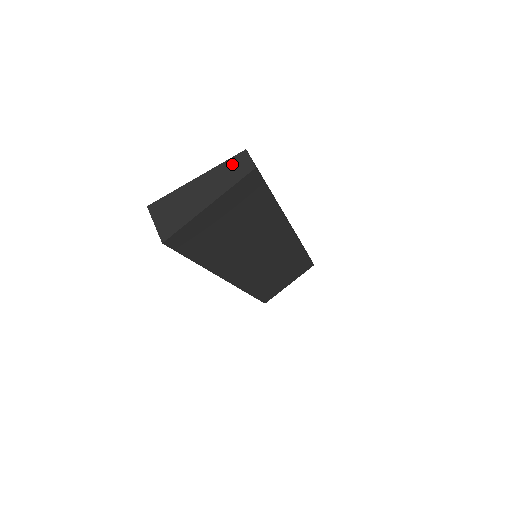
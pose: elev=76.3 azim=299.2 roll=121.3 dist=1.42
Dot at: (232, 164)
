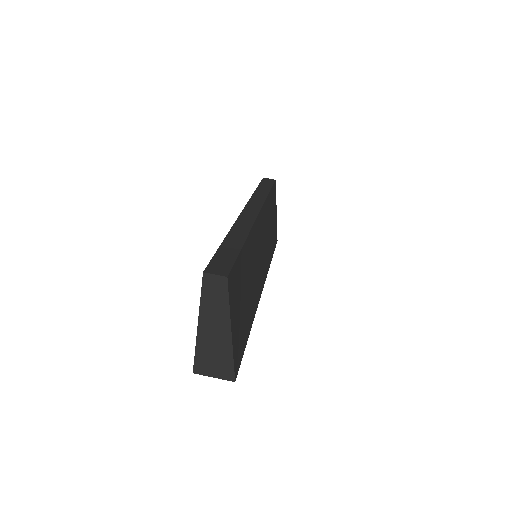
Dot at: (208, 292)
